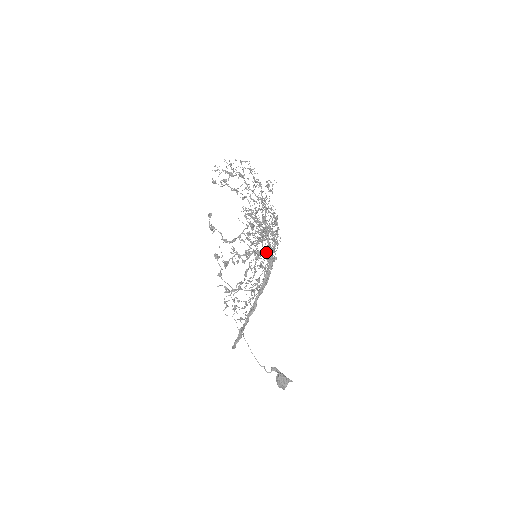
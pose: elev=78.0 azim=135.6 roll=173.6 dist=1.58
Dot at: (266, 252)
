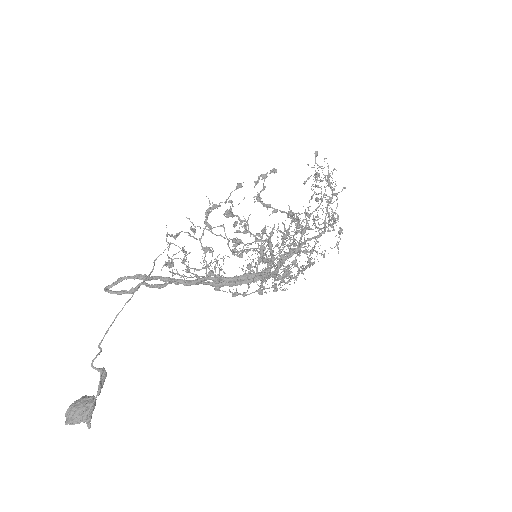
Dot at: occluded
